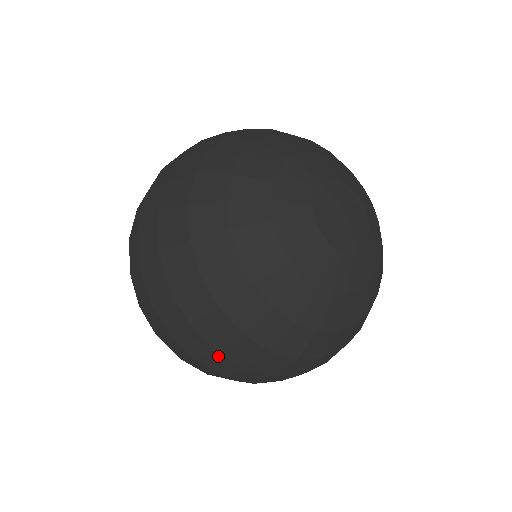
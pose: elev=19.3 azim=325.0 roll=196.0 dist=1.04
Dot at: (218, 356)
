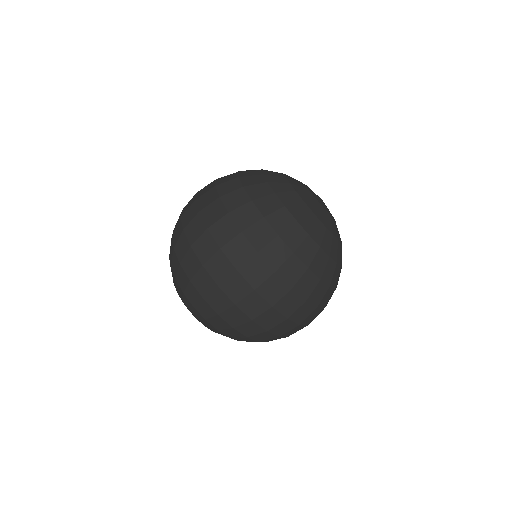
Dot at: (218, 202)
